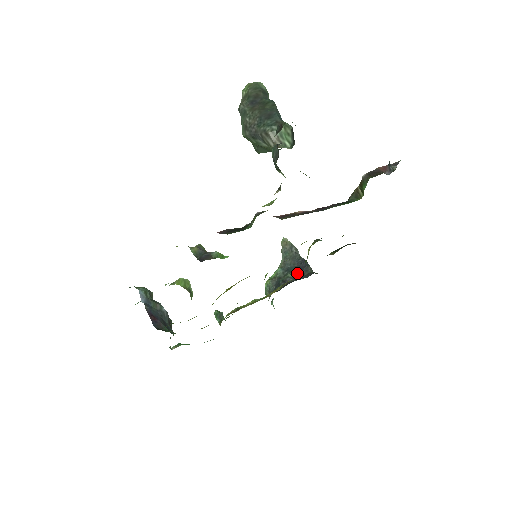
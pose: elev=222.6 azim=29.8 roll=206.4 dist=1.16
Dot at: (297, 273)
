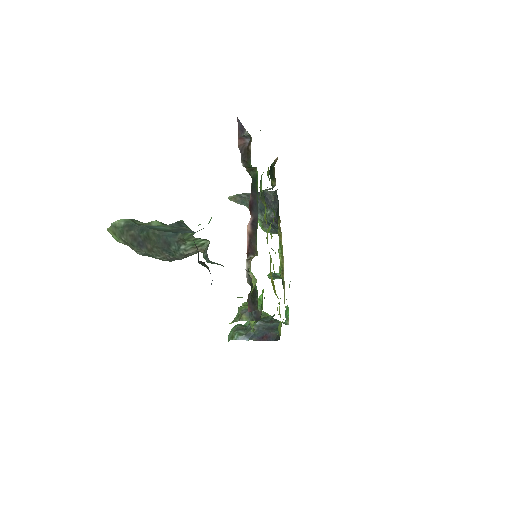
Dot at: (269, 206)
